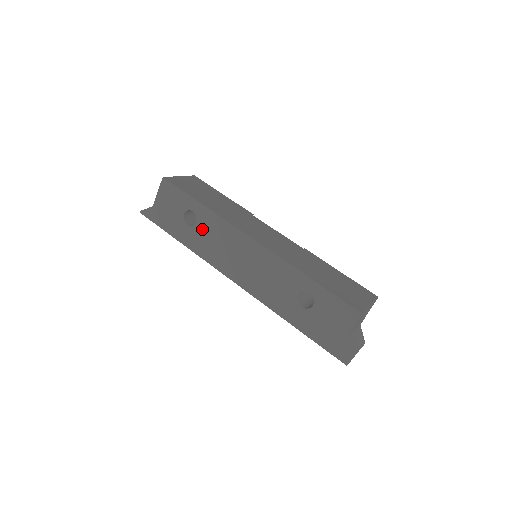
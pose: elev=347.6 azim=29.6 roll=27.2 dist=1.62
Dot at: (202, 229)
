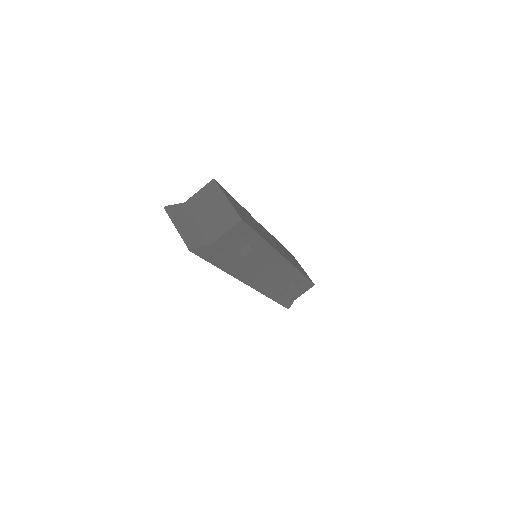
Dot at: (251, 258)
